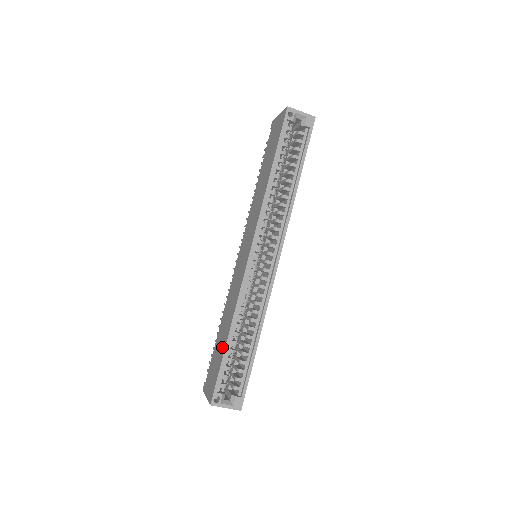
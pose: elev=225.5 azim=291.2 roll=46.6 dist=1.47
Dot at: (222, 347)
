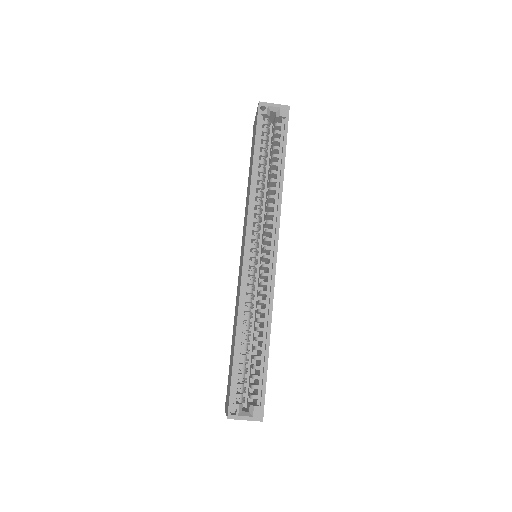
Dot at: (232, 354)
